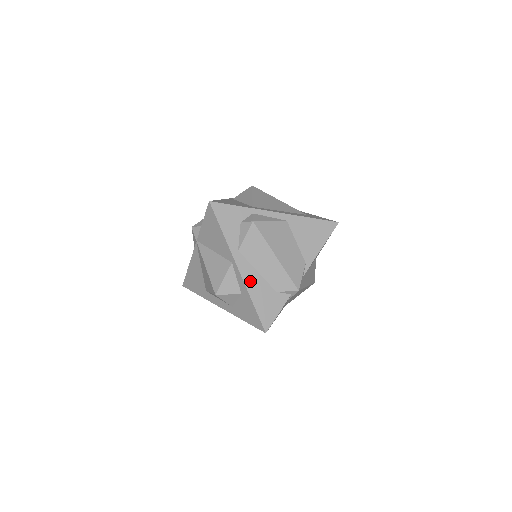
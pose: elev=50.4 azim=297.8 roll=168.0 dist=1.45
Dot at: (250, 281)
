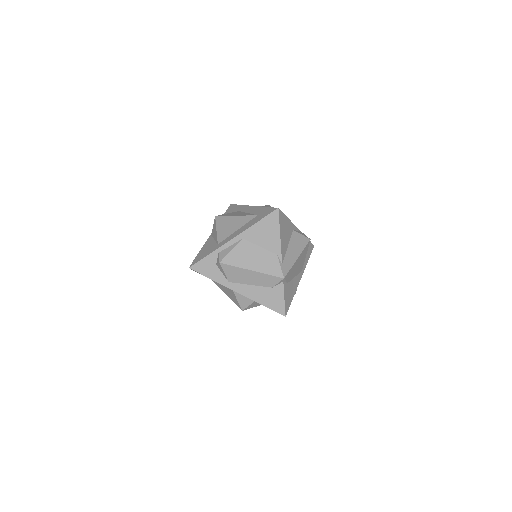
Dot at: (251, 294)
